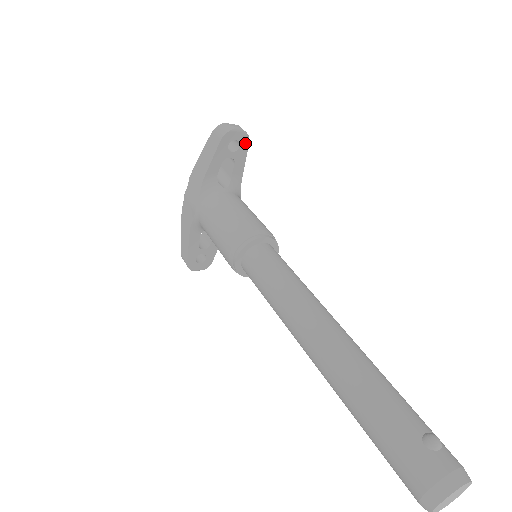
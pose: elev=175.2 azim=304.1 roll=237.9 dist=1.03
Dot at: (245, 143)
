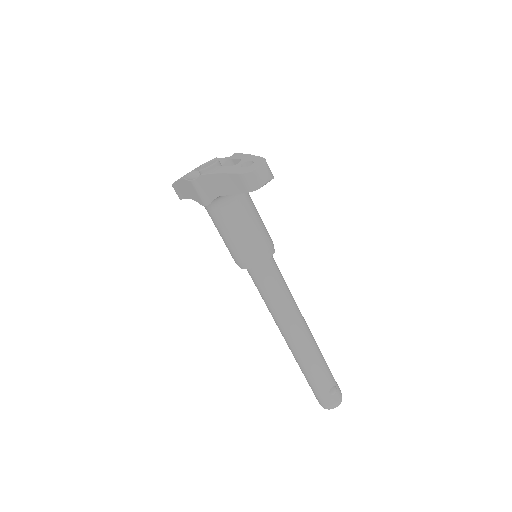
Dot at: occluded
